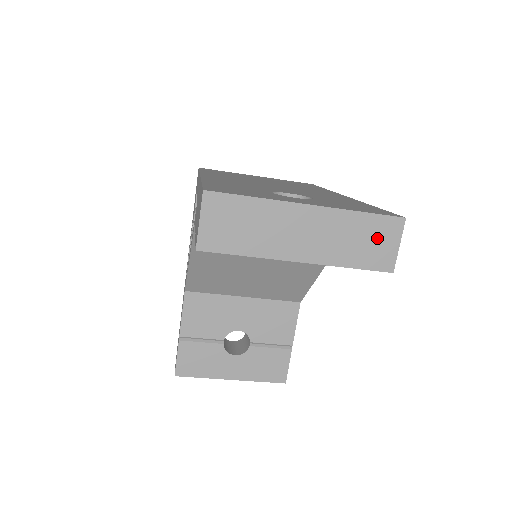
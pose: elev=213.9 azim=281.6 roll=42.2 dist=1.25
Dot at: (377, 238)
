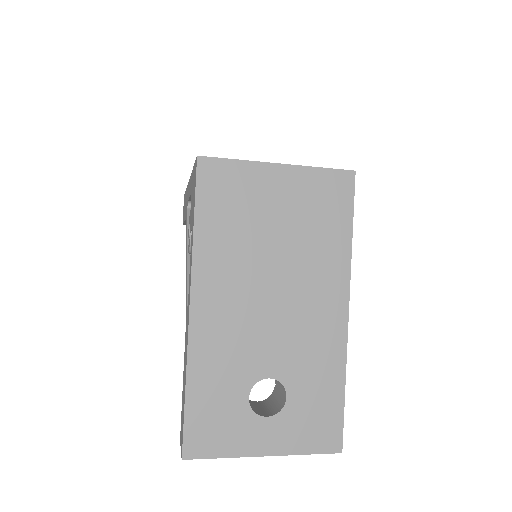
Dot at: occluded
